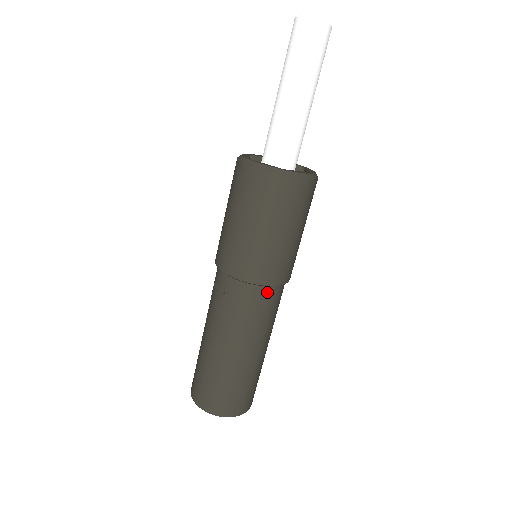
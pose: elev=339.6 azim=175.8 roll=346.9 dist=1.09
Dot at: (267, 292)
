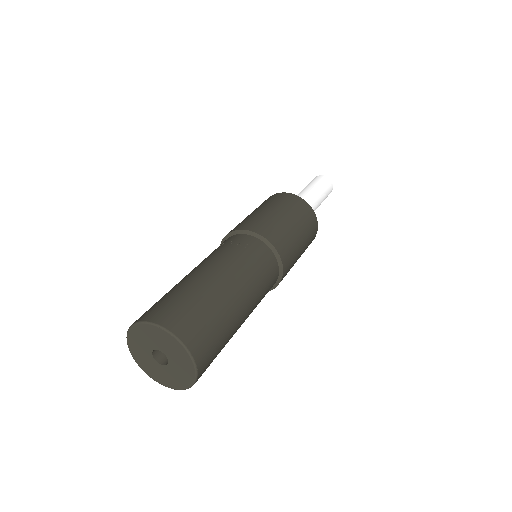
Dot at: (275, 267)
